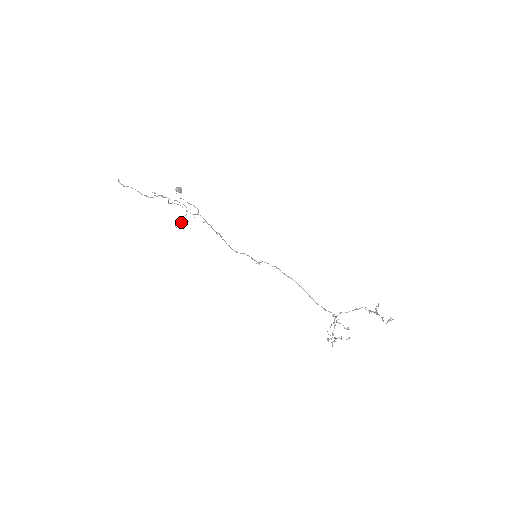
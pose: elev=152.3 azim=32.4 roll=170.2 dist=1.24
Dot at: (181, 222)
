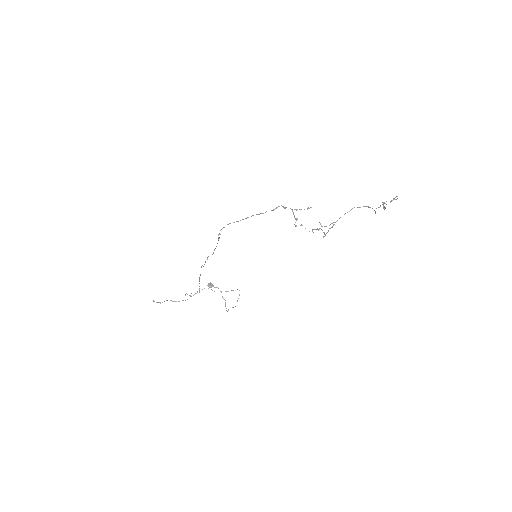
Dot at: (225, 303)
